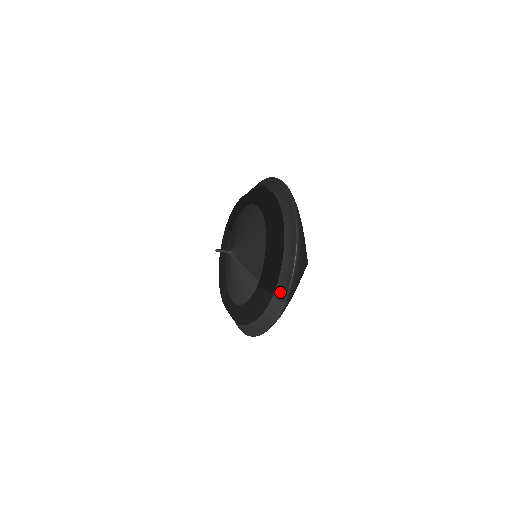
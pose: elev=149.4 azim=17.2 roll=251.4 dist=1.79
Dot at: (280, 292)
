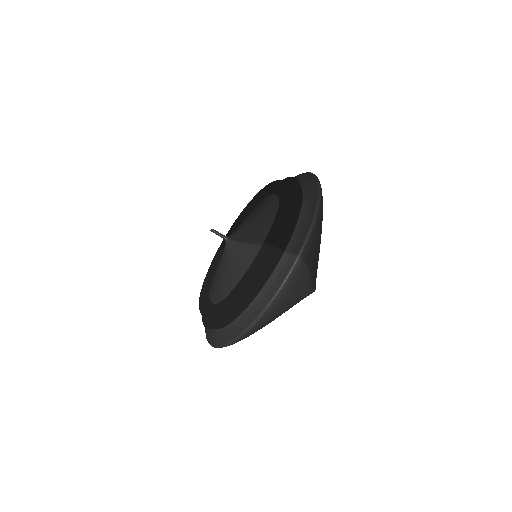
Dot at: (293, 248)
